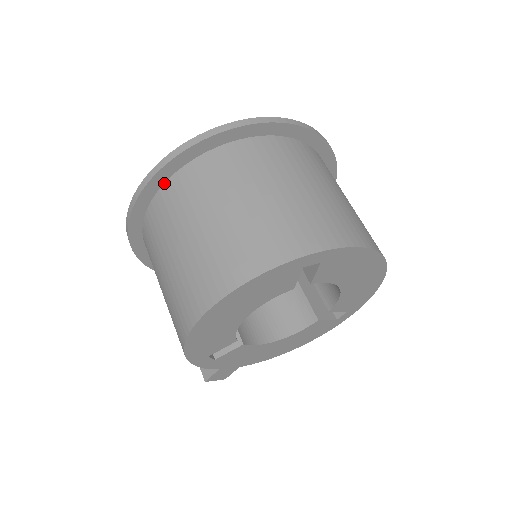
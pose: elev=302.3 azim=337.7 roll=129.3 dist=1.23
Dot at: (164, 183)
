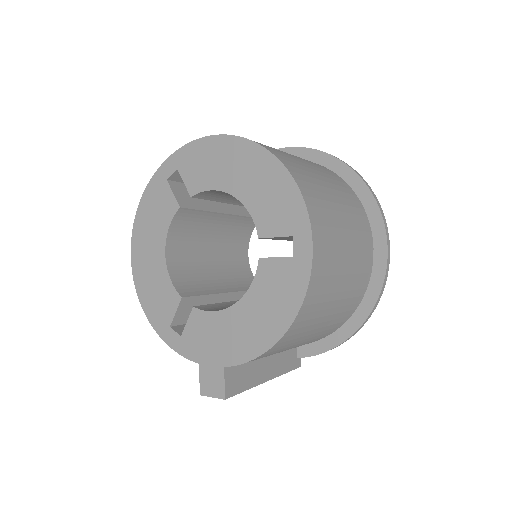
Dot at: occluded
